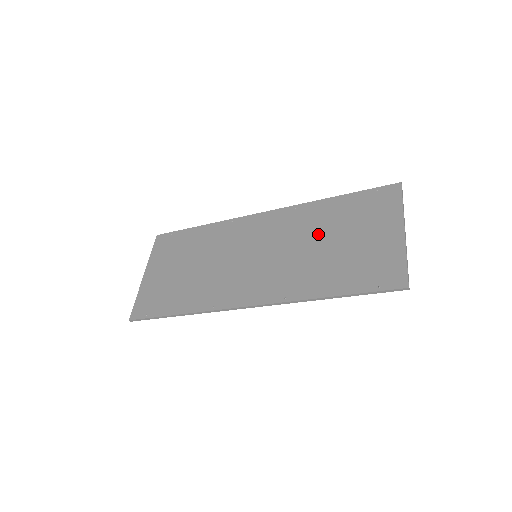
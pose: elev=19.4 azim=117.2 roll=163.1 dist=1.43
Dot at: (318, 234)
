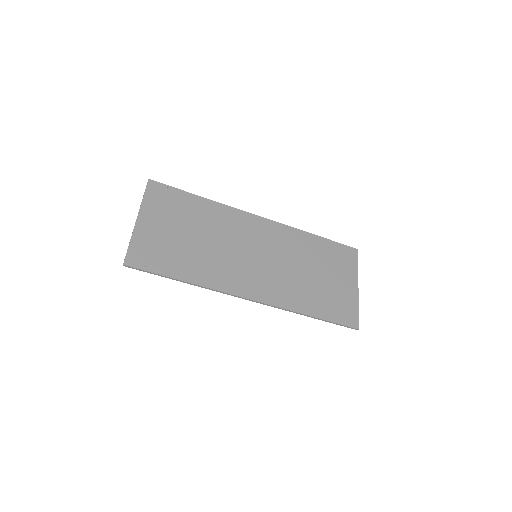
Dot at: (305, 261)
